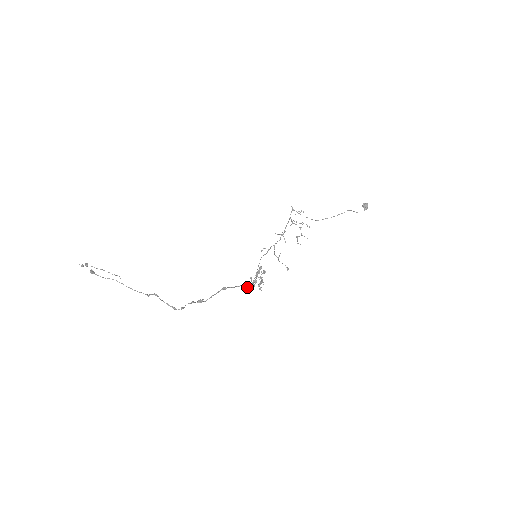
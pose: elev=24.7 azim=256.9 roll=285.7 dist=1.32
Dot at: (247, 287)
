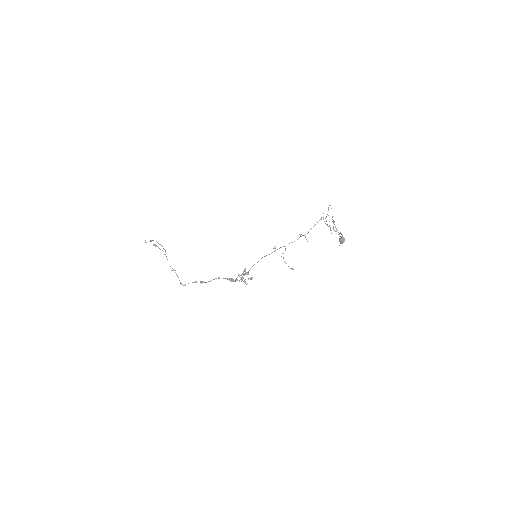
Dot at: (234, 281)
